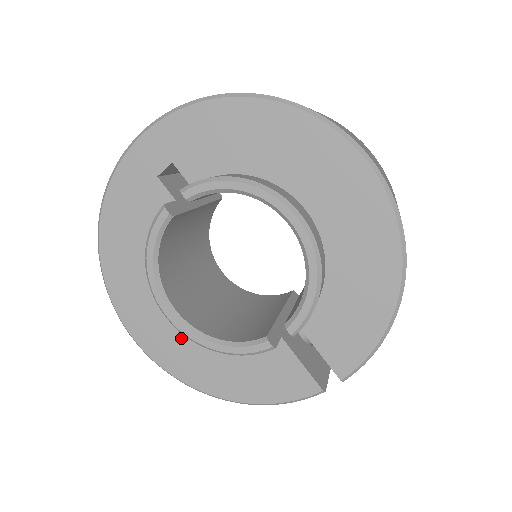
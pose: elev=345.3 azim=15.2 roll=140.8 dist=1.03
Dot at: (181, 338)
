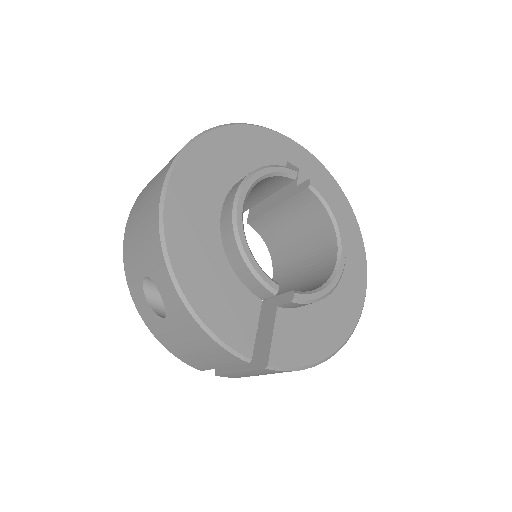
Dot at: (203, 222)
